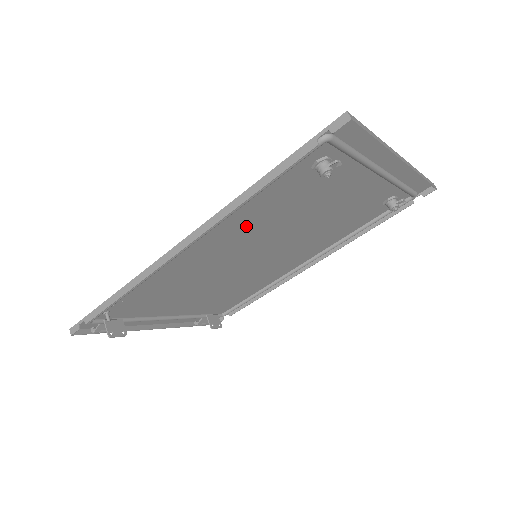
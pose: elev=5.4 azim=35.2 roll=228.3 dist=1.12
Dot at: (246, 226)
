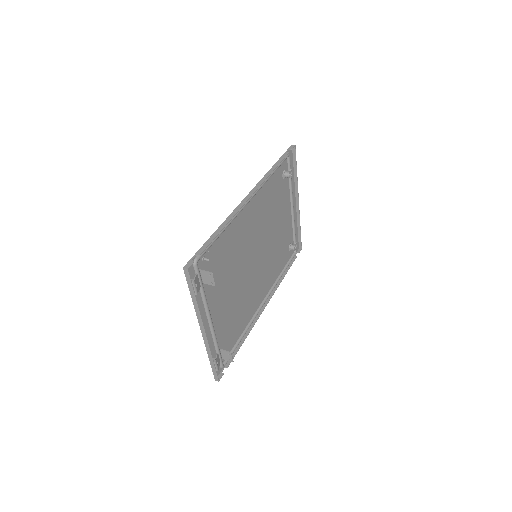
Dot at: (262, 207)
